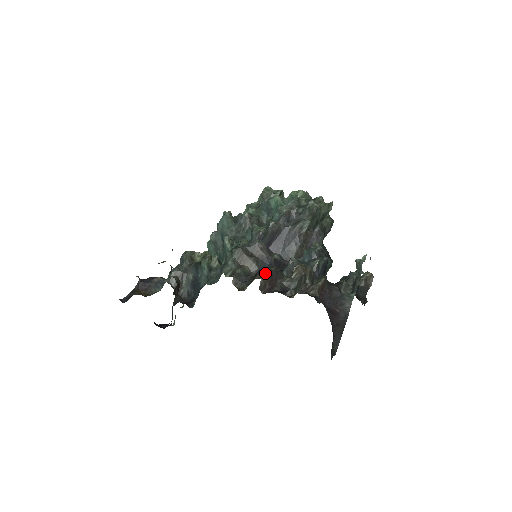
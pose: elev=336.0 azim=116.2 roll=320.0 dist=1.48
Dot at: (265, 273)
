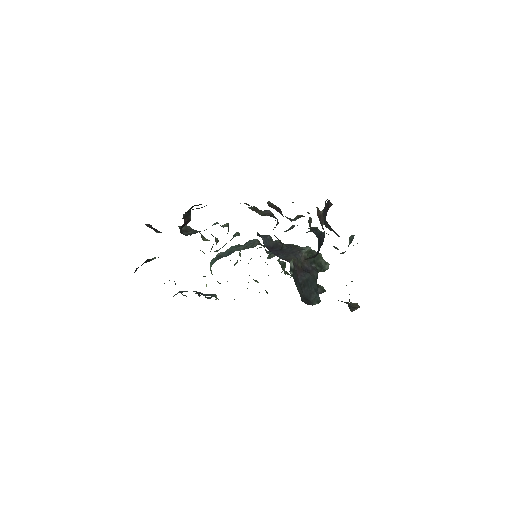
Dot at: occluded
